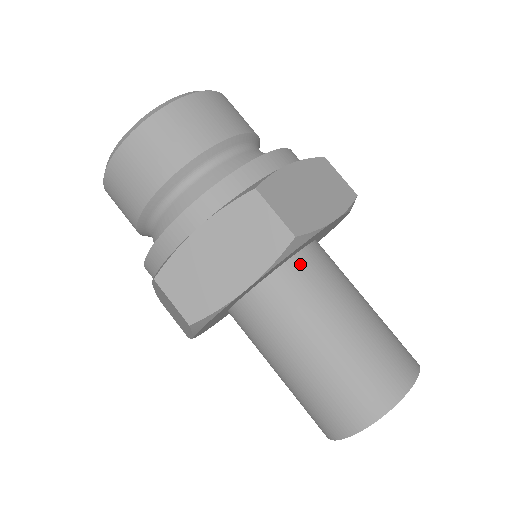
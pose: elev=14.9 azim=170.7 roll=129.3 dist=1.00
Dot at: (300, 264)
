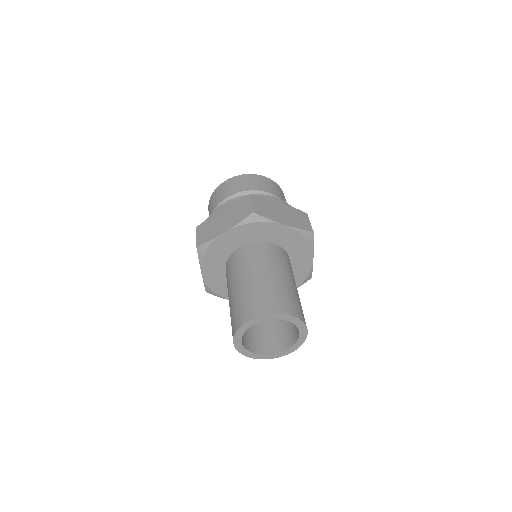
Dot at: occluded
